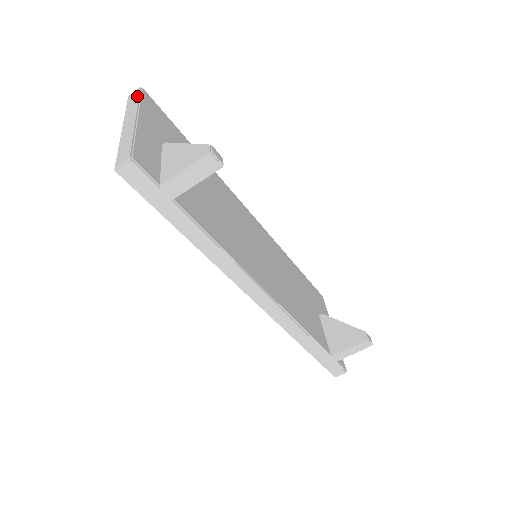
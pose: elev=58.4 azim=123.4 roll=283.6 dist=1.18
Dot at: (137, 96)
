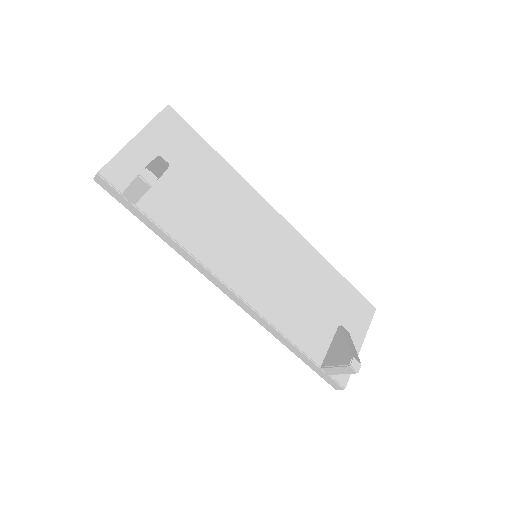
Dot at: (158, 114)
